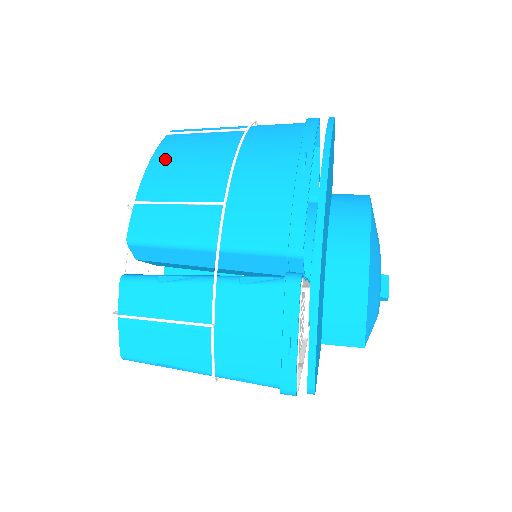
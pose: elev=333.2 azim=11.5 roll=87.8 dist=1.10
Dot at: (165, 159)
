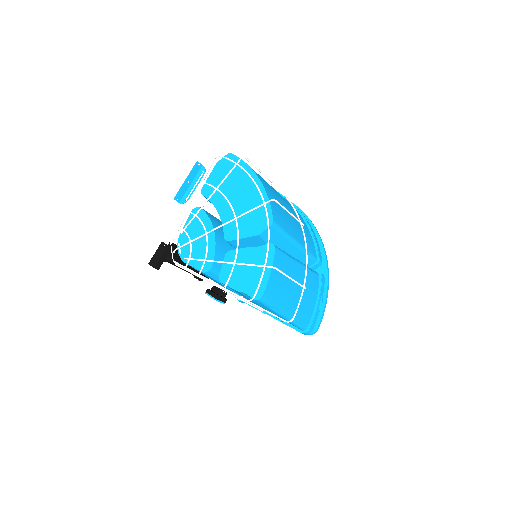
Dot at: (261, 178)
